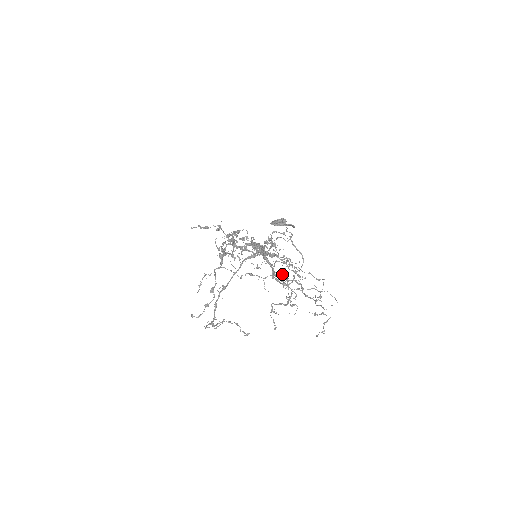
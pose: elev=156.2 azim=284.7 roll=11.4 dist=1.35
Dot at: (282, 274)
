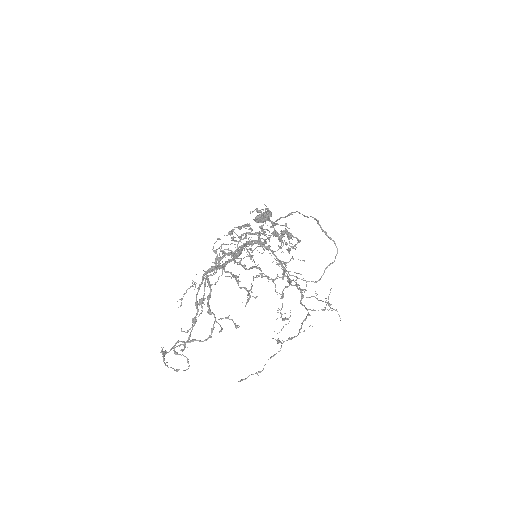
Dot at: (297, 273)
